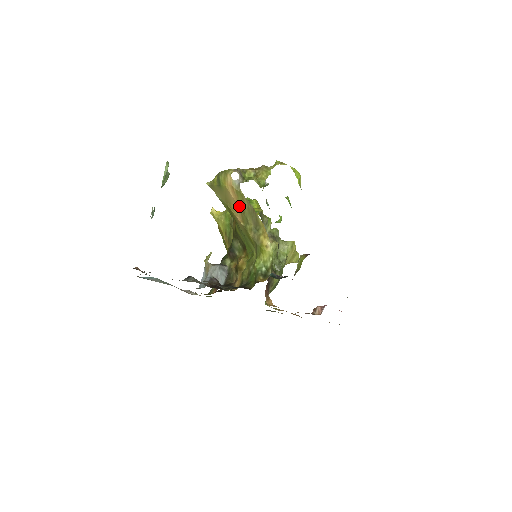
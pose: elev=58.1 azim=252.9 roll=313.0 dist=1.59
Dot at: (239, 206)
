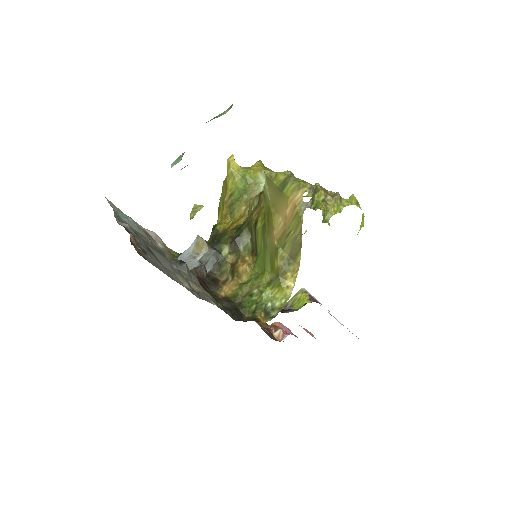
Dot at: (287, 226)
